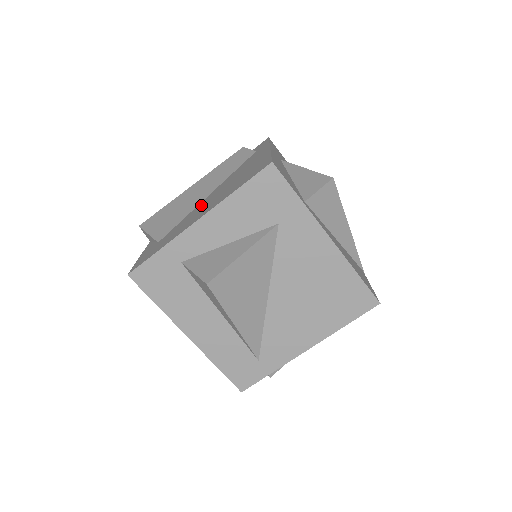
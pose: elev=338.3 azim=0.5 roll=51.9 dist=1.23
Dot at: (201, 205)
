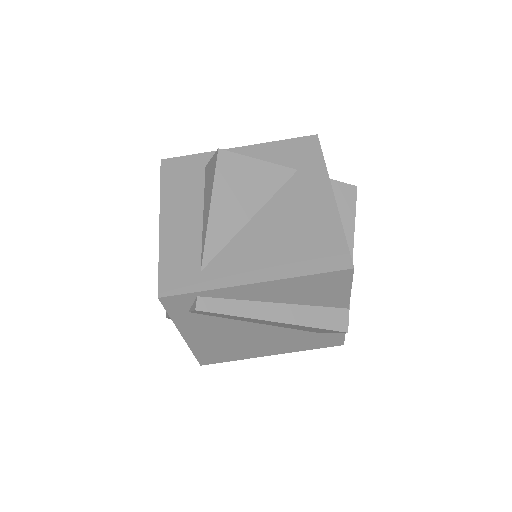
Dot at: occluded
